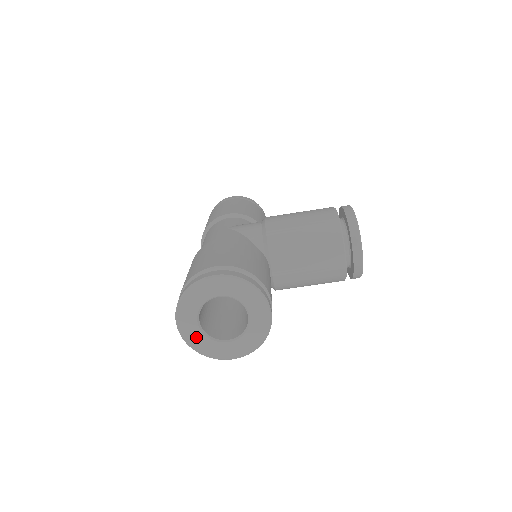
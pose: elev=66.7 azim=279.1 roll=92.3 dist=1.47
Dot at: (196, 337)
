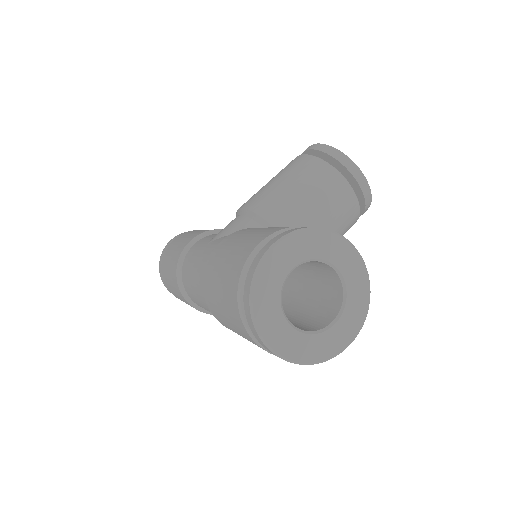
Dot at: (297, 344)
